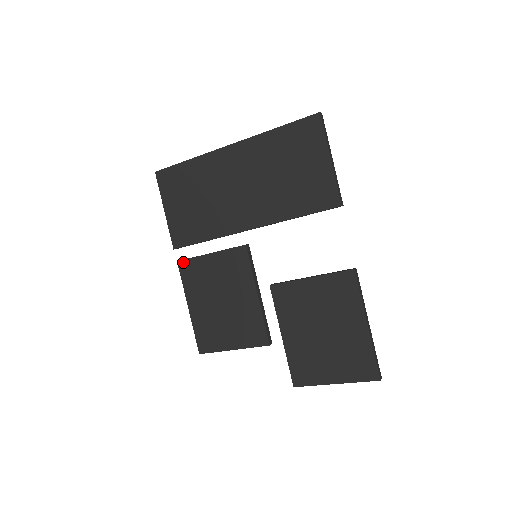
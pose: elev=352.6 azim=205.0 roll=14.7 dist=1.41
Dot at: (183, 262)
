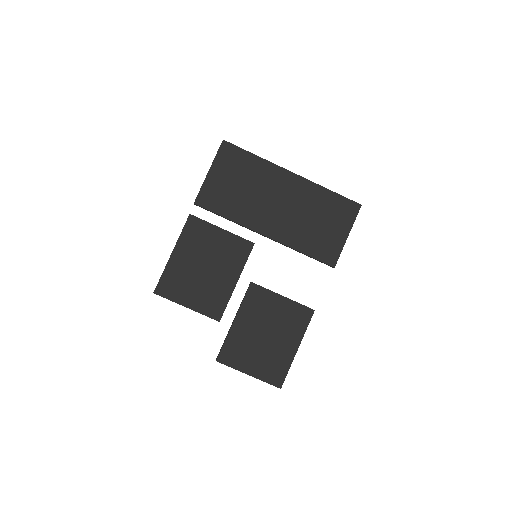
Dot at: (195, 218)
